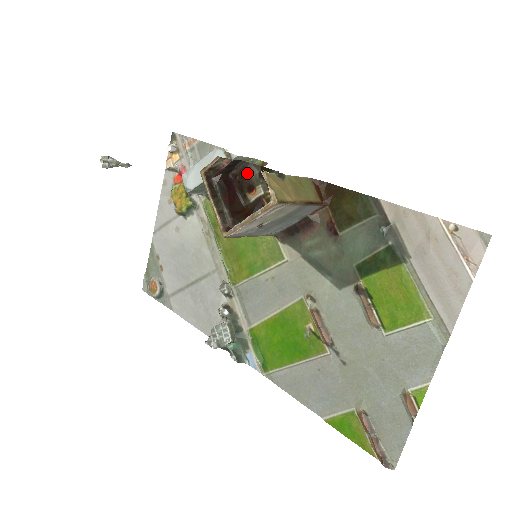
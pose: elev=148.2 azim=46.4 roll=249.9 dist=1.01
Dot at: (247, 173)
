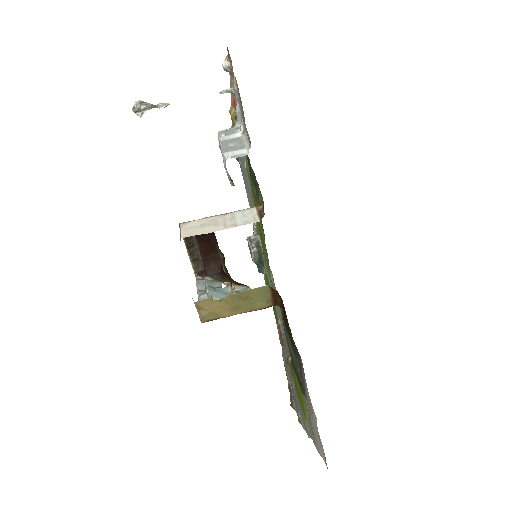
Dot at: (216, 248)
